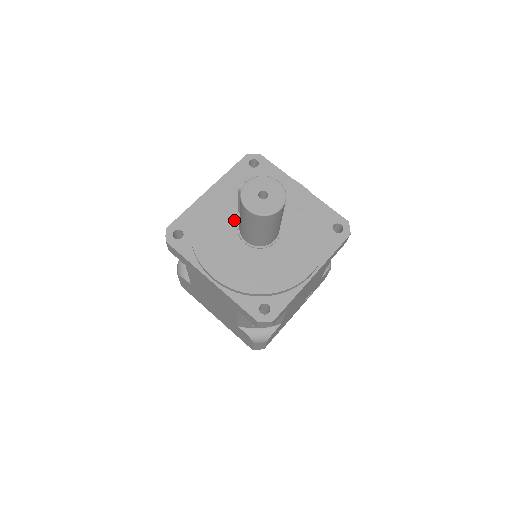
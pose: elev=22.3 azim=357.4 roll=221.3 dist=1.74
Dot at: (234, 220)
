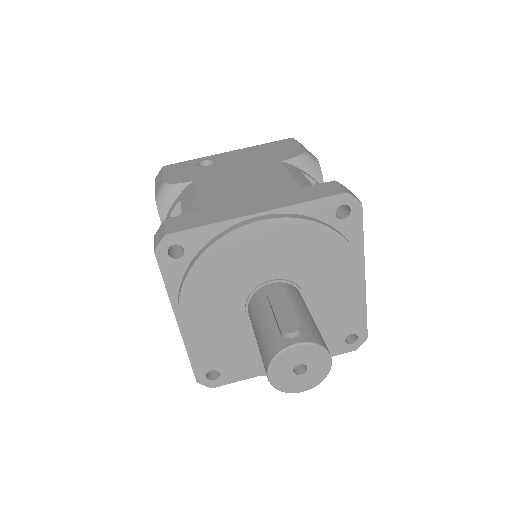
Dot at: (256, 280)
